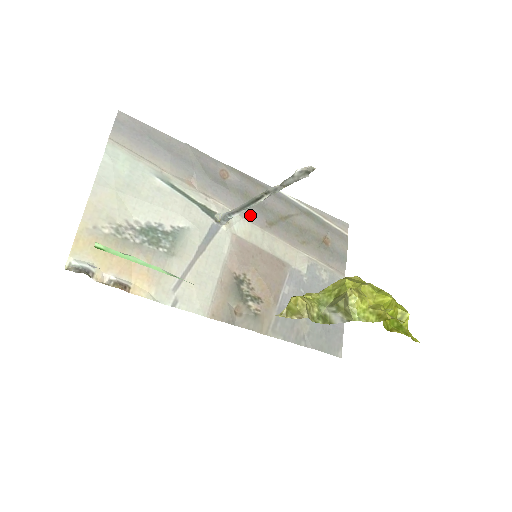
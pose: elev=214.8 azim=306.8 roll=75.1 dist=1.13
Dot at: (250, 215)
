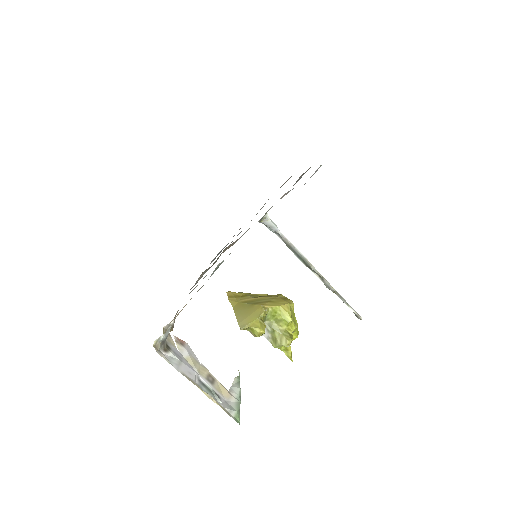
Dot at: occluded
